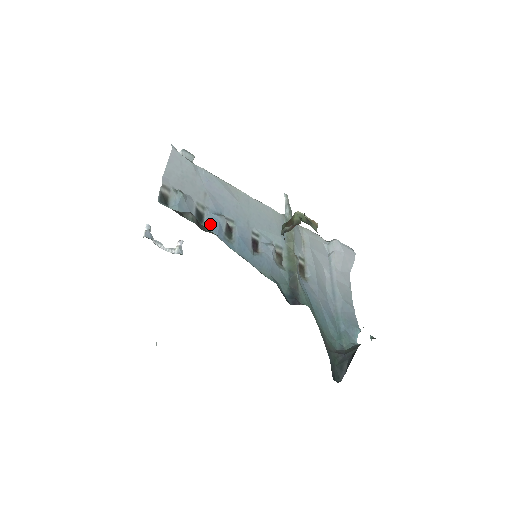
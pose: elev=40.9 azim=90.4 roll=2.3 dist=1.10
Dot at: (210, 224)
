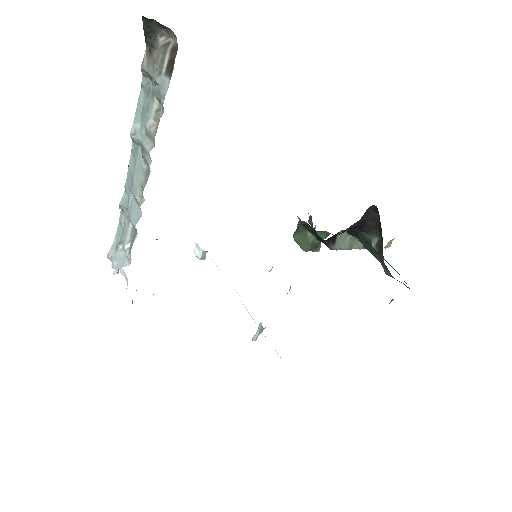
Dot at: occluded
